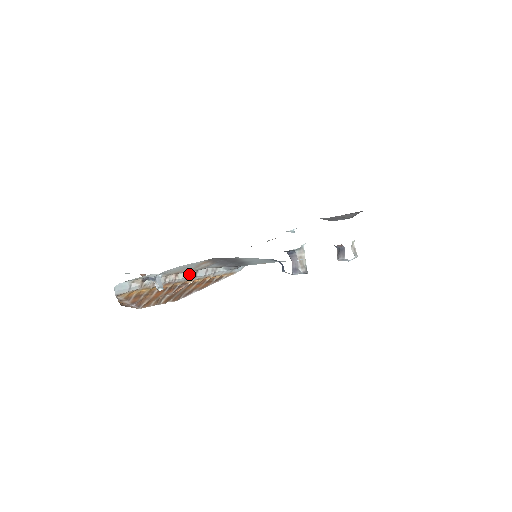
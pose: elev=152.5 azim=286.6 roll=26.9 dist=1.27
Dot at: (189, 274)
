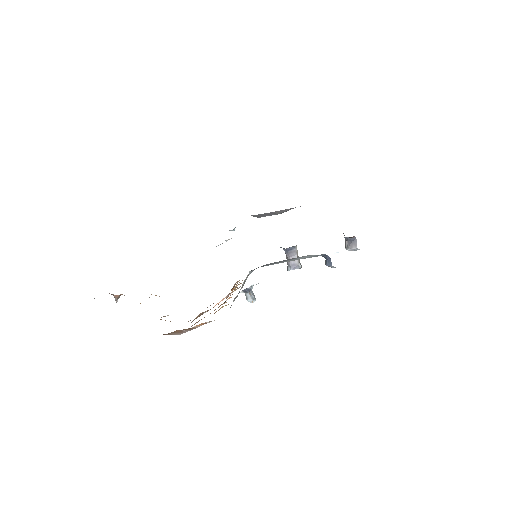
Dot at: (244, 281)
